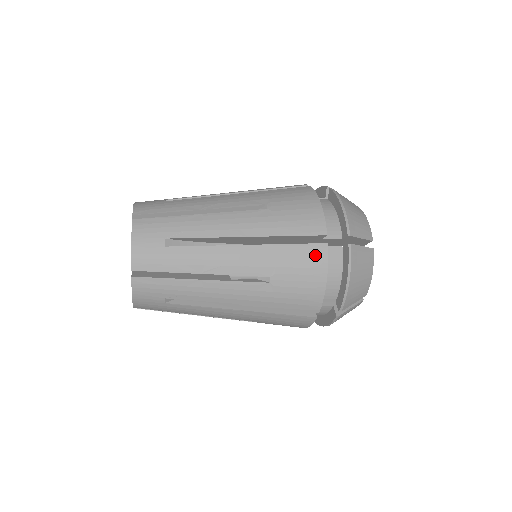
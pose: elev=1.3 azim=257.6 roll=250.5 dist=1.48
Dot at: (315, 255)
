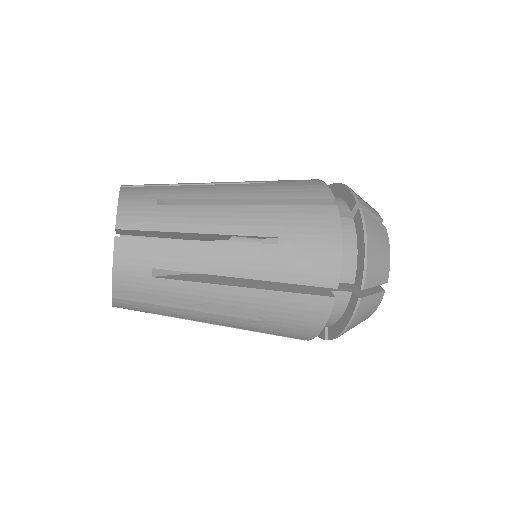
Dot at: (325, 215)
